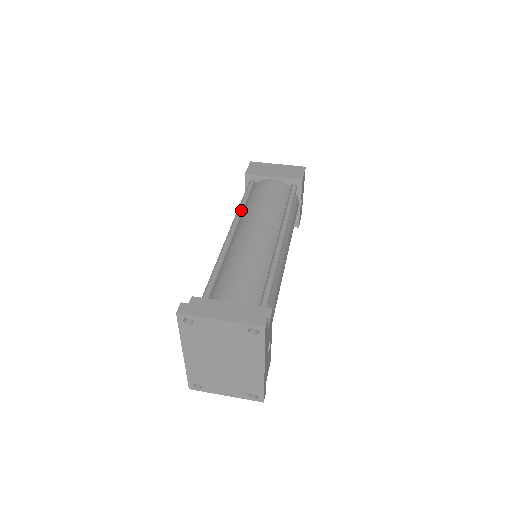
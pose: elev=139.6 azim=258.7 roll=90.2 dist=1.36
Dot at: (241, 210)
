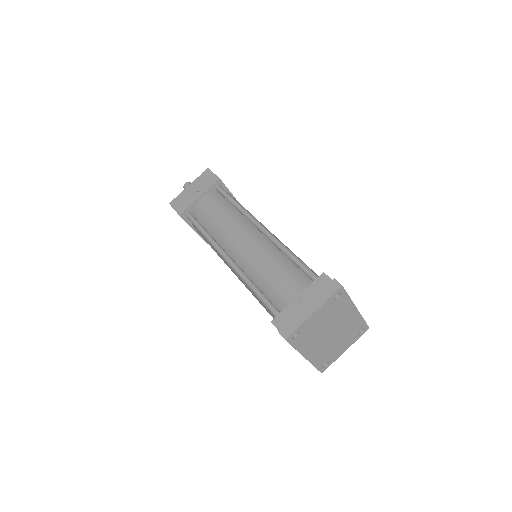
Dot at: (212, 240)
